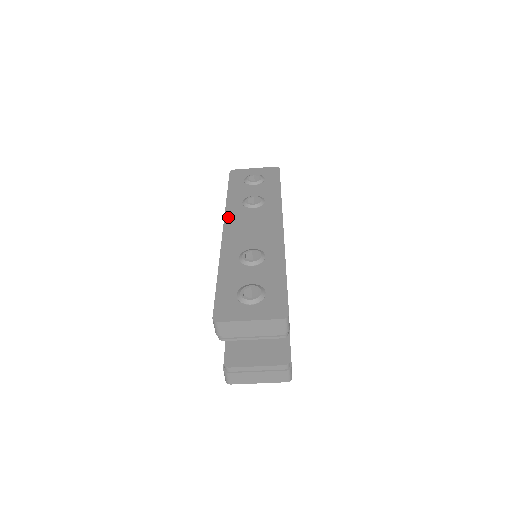
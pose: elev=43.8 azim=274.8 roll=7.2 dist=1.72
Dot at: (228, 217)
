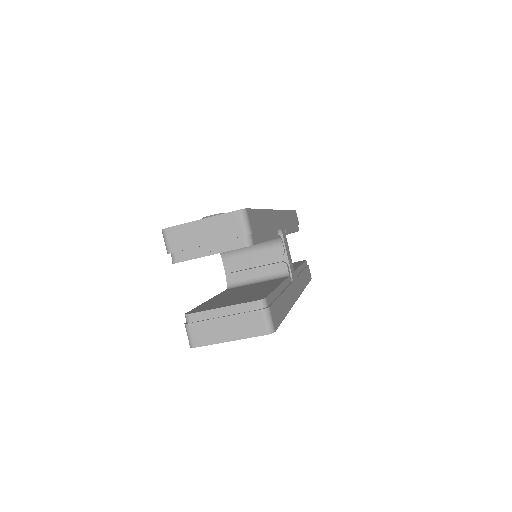
Dot at: occluded
